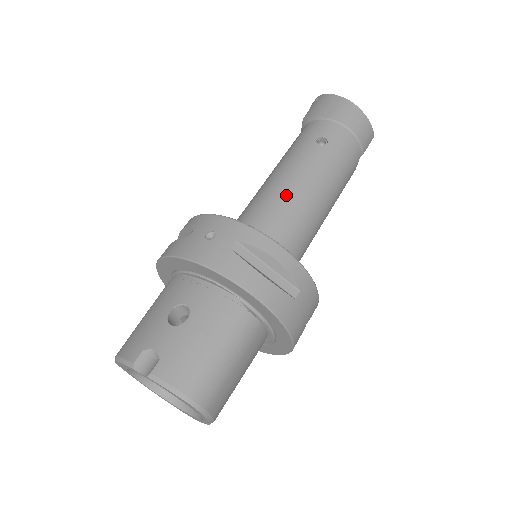
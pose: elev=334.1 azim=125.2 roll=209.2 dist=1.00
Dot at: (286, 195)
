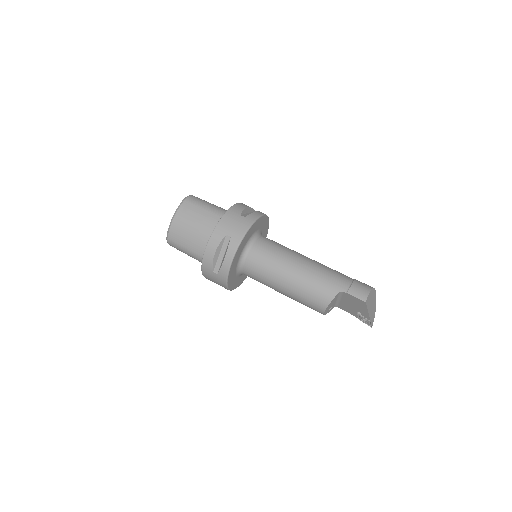
Dot at: occluded
